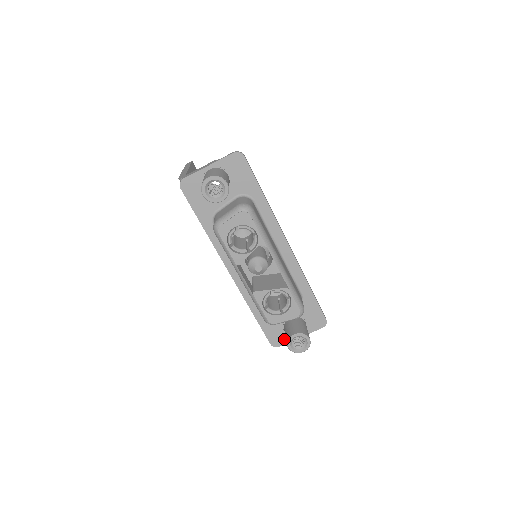
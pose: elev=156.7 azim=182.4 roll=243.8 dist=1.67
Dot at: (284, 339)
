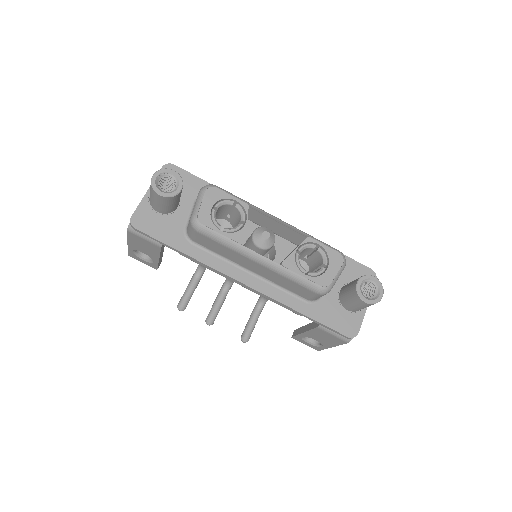
Dot at: (355, 321)
